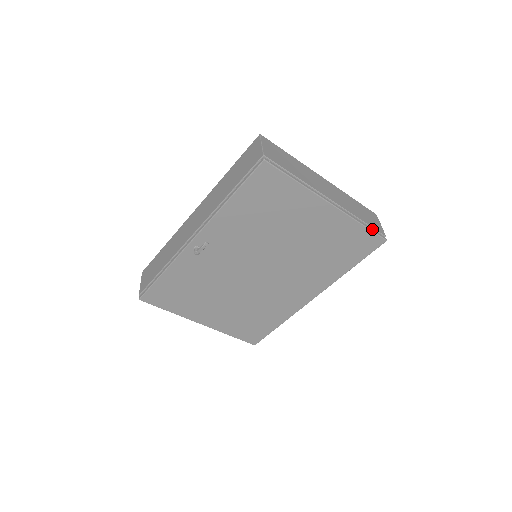
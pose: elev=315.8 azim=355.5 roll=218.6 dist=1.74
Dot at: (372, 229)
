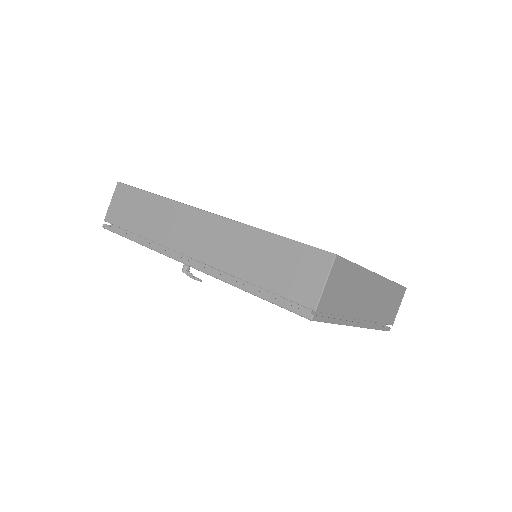
Dot at: (384, 327)
